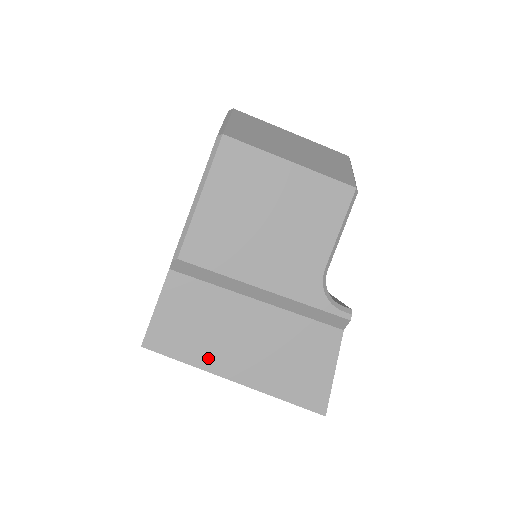
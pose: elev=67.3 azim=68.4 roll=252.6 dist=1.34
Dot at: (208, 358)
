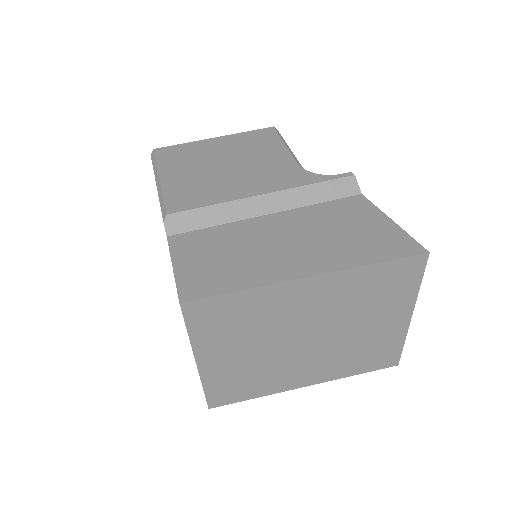
Dot at: (259, 274)
